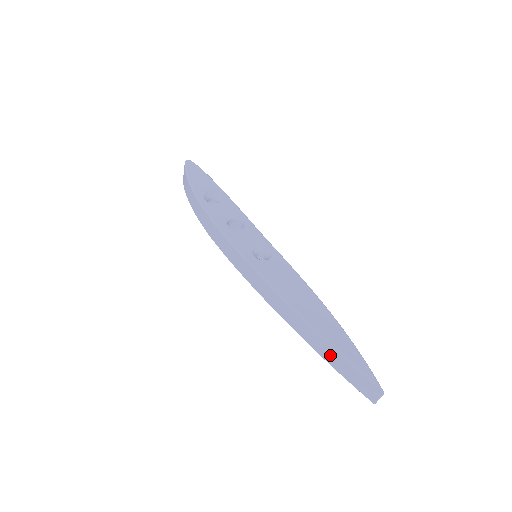
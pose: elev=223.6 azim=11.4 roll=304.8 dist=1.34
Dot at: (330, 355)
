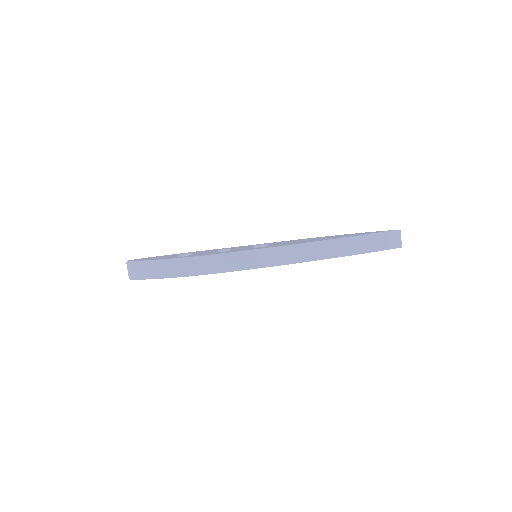
Dot at: (361, 245)
